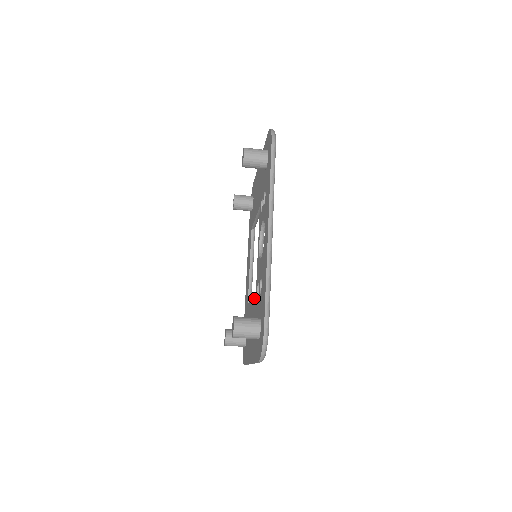
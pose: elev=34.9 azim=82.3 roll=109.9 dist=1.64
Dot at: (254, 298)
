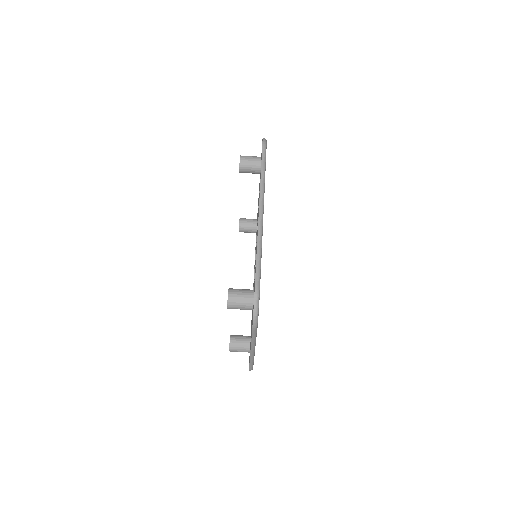
Dot at: occluded
